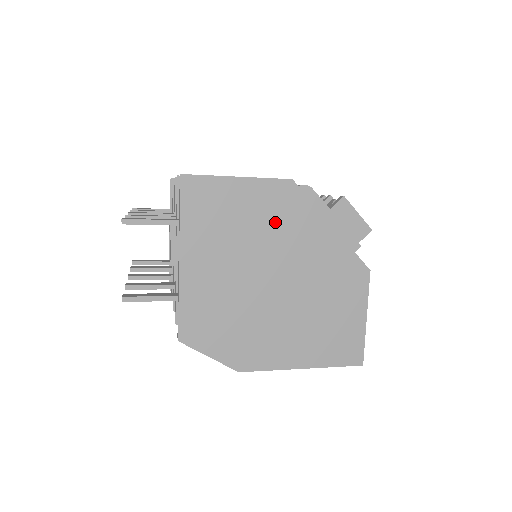
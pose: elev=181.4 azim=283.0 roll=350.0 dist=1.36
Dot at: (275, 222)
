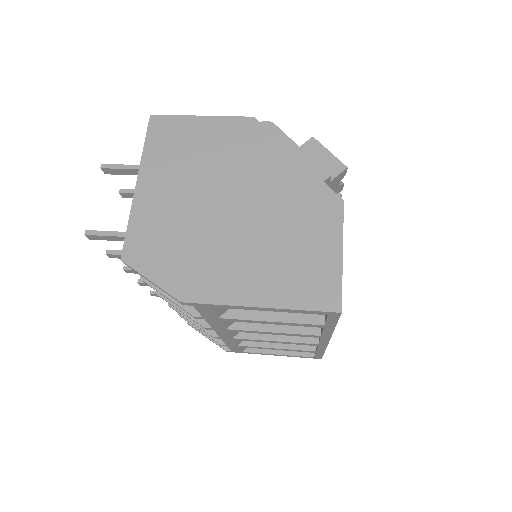
Dot at: (234, 152)
